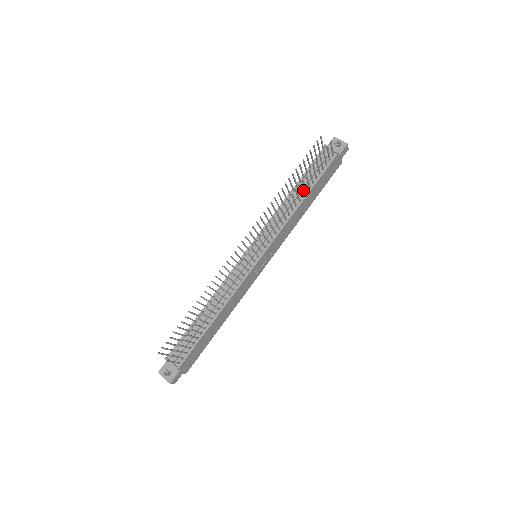
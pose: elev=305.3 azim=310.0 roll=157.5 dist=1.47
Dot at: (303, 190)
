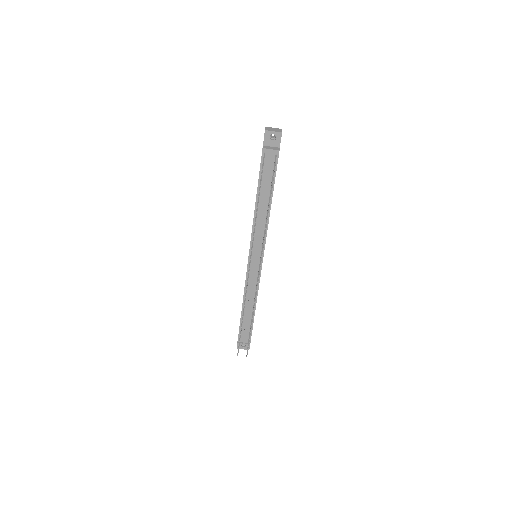
Dot at: (266, 197)
